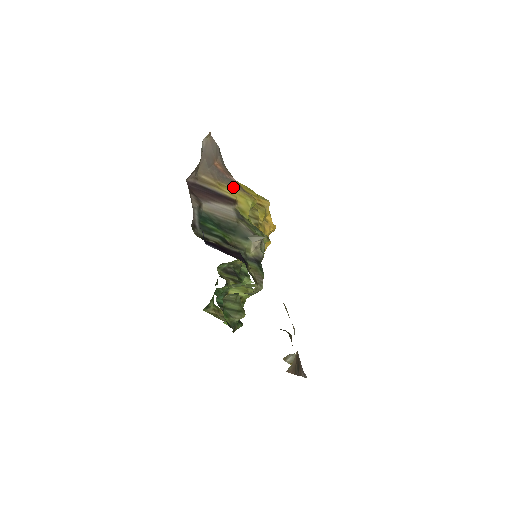
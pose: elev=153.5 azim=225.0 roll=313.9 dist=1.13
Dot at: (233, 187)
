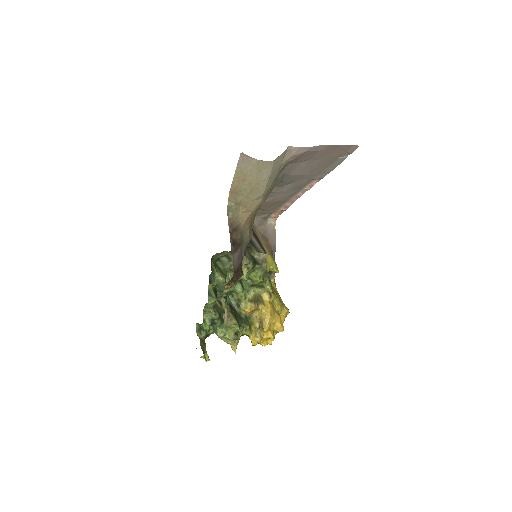
Dot at: (270, 253)
